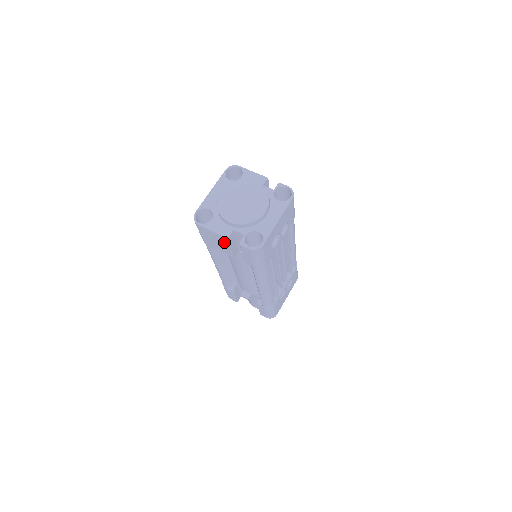
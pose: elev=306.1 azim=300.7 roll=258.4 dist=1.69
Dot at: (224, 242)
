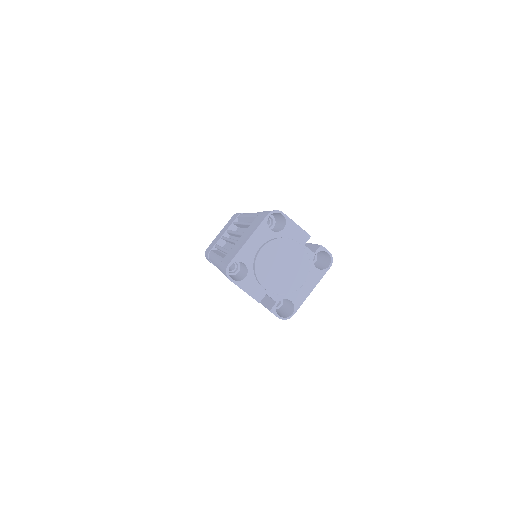
Dot at: occluded
